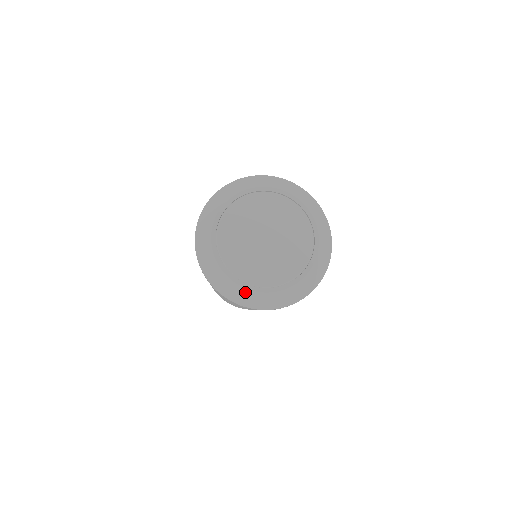
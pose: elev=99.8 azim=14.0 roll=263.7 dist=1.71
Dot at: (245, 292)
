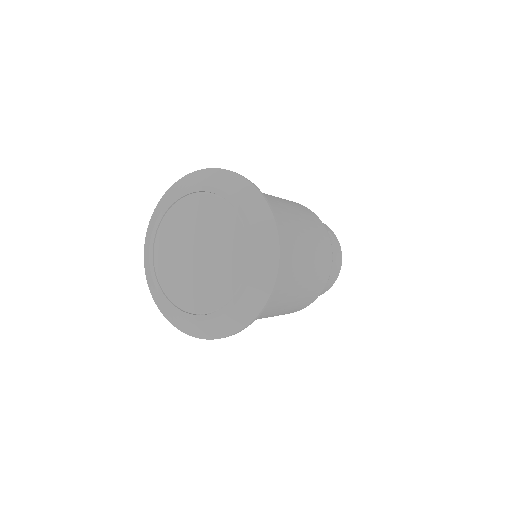
Dot at: (150, 273)
